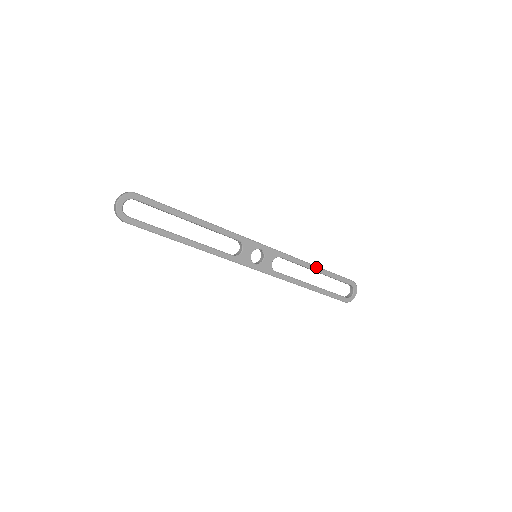
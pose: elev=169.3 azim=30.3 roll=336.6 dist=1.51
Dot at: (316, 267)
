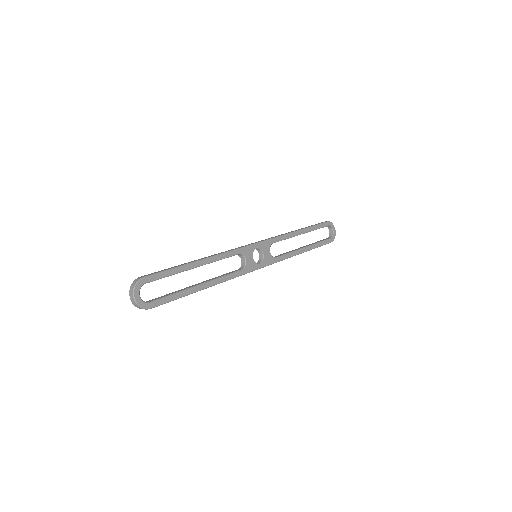
Dot at: (300, 231)
